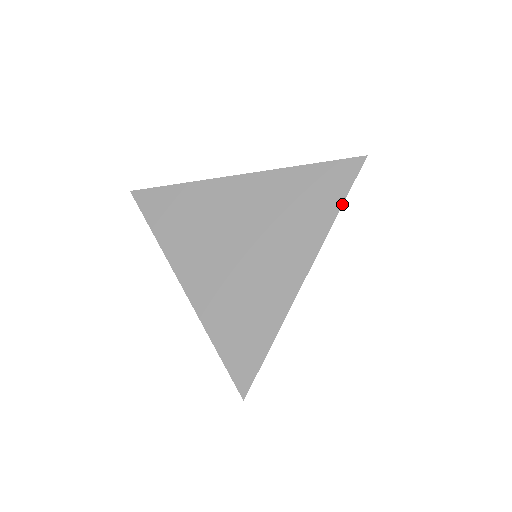
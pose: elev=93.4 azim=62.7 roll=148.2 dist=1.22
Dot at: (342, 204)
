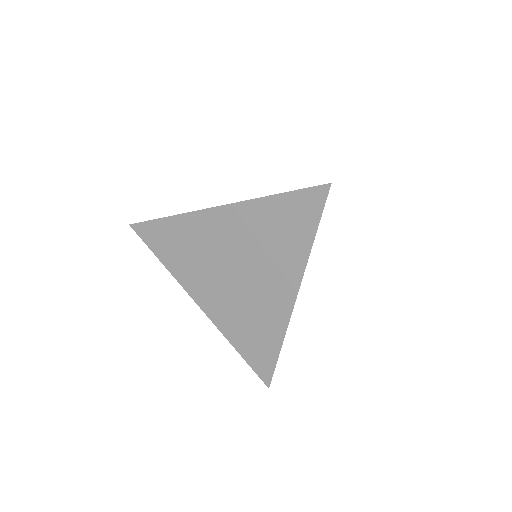
Dot at: (315, 234)
